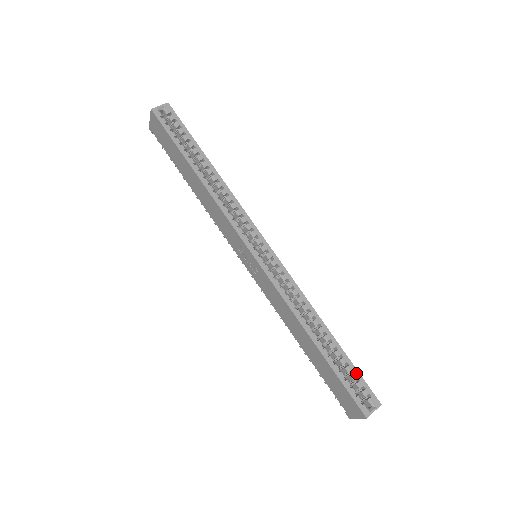
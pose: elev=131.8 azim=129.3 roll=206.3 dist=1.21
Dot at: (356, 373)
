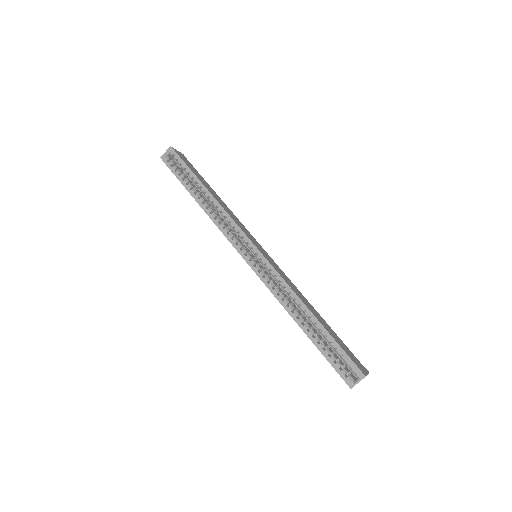
Dot at: (340, 350)
